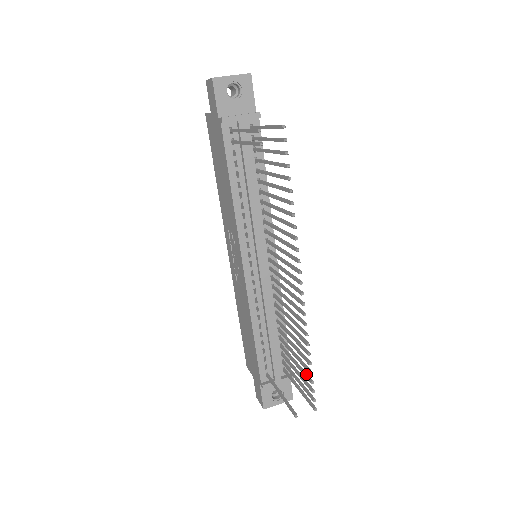
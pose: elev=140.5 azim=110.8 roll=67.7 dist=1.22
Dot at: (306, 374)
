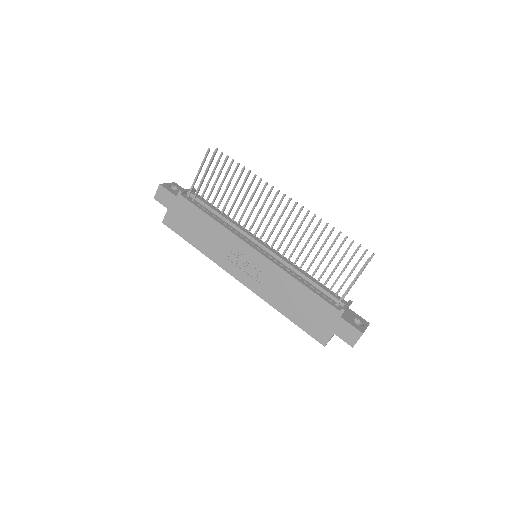
Dot at: (347, 248)
